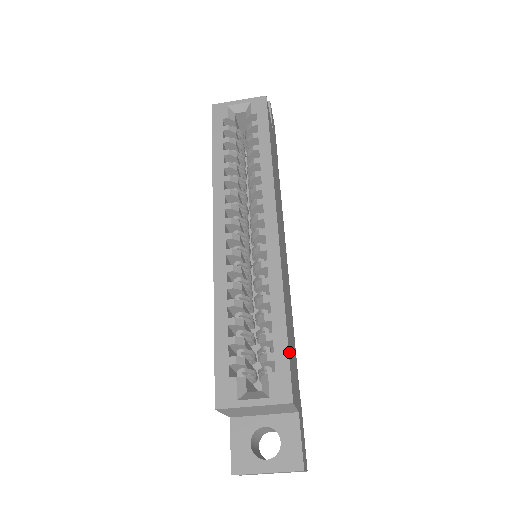
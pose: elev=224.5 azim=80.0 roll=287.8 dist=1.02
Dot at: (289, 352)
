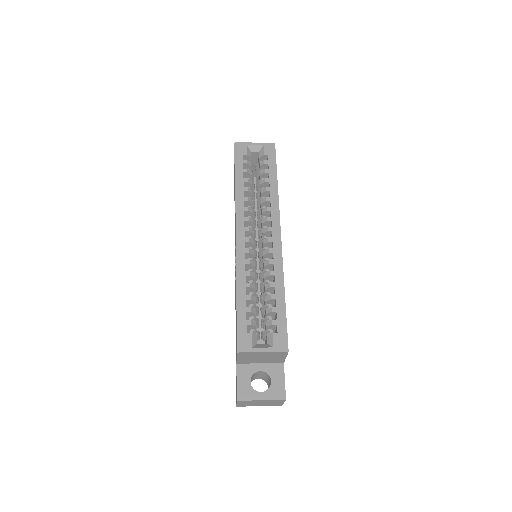
Dot at: (286, 321)
